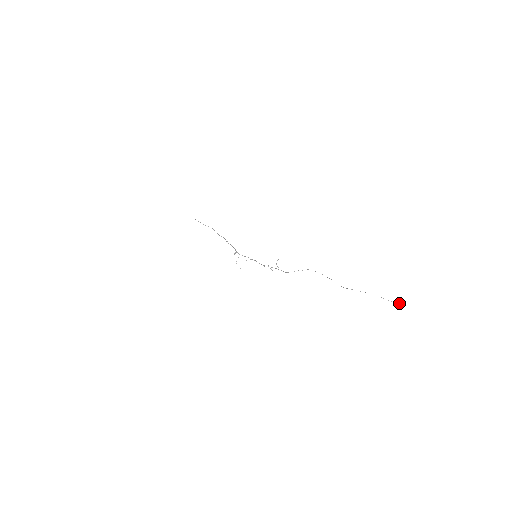
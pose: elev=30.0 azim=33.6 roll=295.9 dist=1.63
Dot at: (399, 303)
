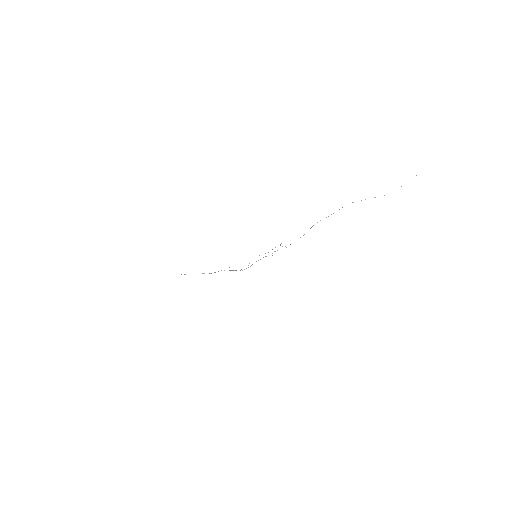
Dot at: occluded
